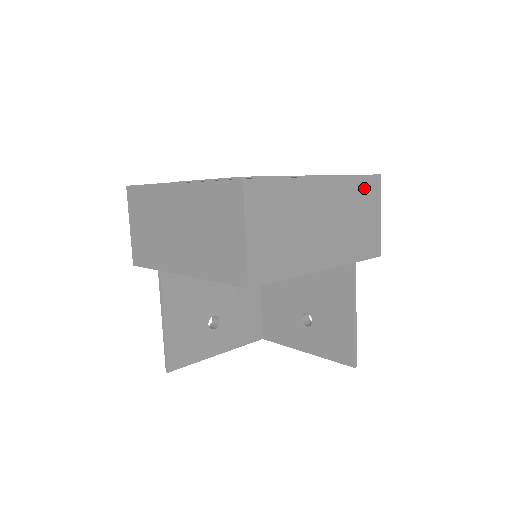
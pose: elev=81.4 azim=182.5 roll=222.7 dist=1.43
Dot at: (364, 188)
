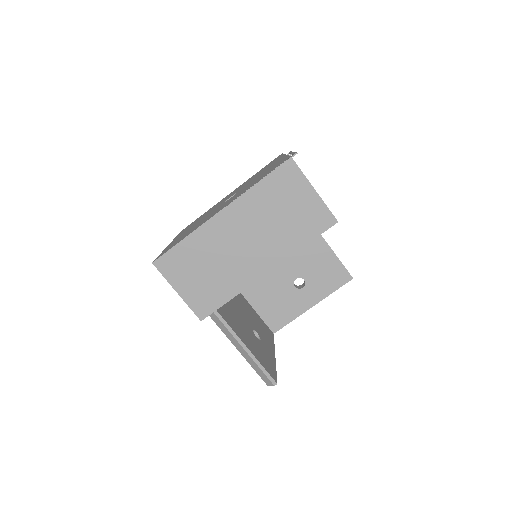
Dot at: occluded
